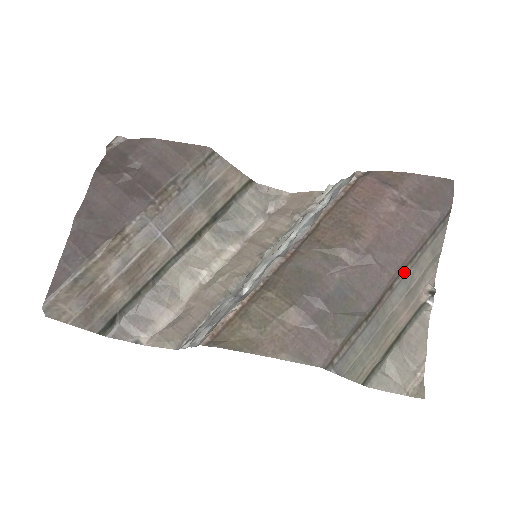
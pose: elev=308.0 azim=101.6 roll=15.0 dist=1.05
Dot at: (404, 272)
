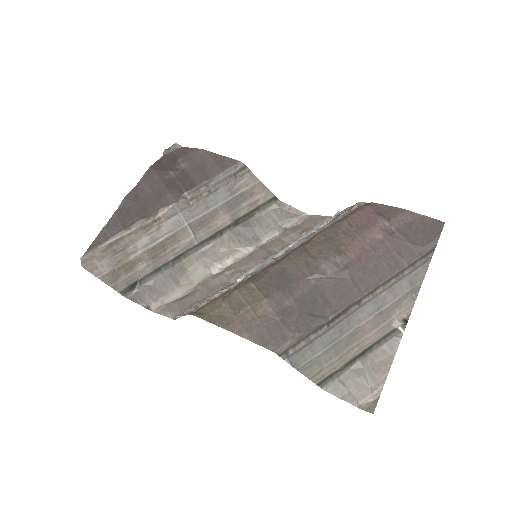
Dot at: (375, 292)
